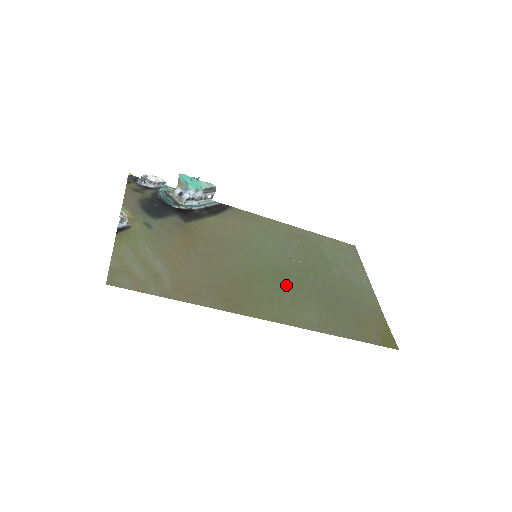
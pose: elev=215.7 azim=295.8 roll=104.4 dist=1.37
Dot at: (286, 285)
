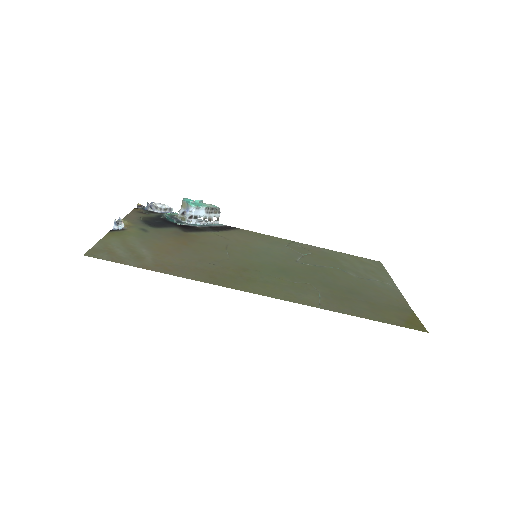
Dot at: (287, 276)
